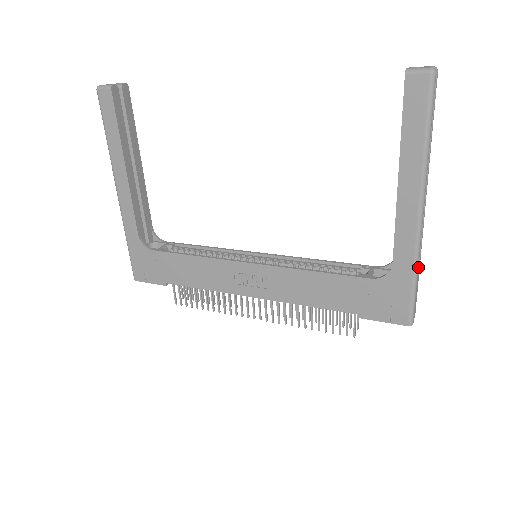
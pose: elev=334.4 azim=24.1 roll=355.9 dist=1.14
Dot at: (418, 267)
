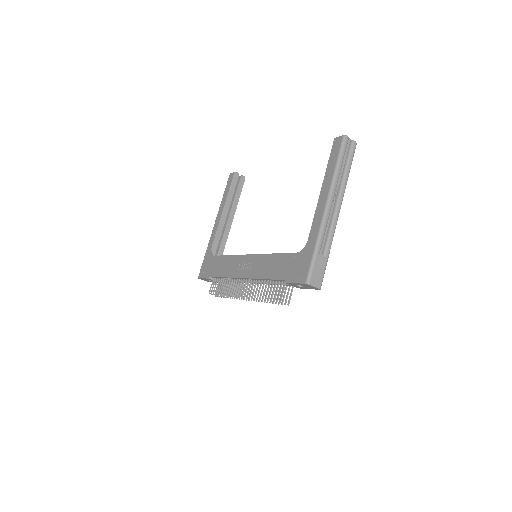
Dot at: (321, 243)
